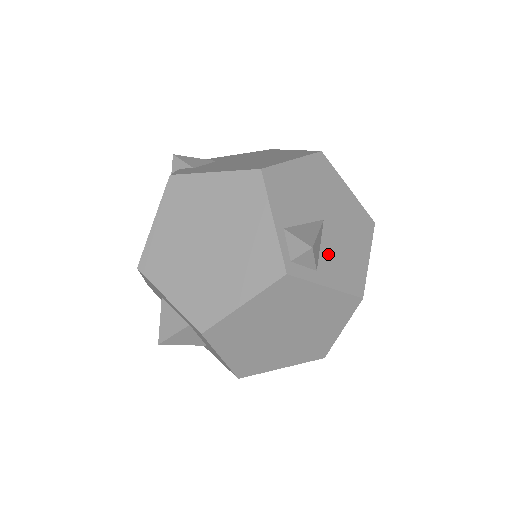
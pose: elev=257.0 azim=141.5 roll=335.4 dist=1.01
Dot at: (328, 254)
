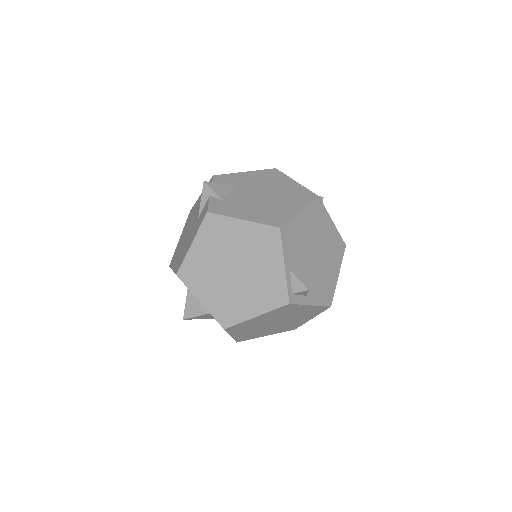
Dot at: (314, 281)
